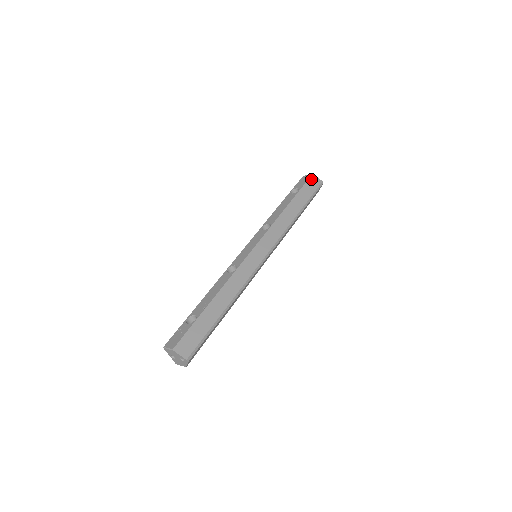
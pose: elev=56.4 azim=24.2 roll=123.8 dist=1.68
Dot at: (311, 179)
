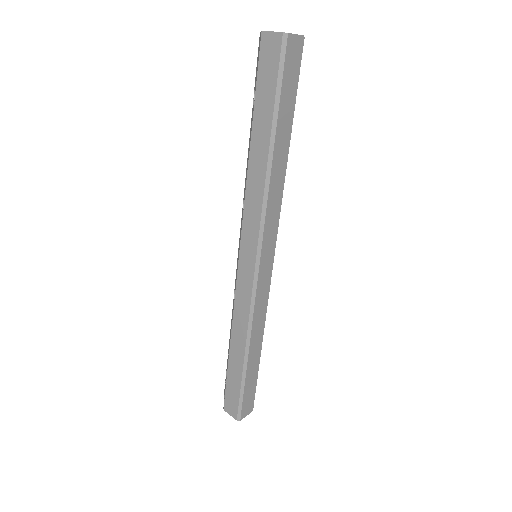
Dot at: (263, 47)
